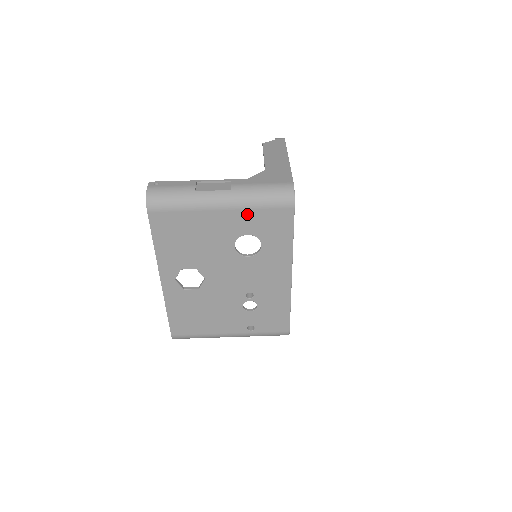
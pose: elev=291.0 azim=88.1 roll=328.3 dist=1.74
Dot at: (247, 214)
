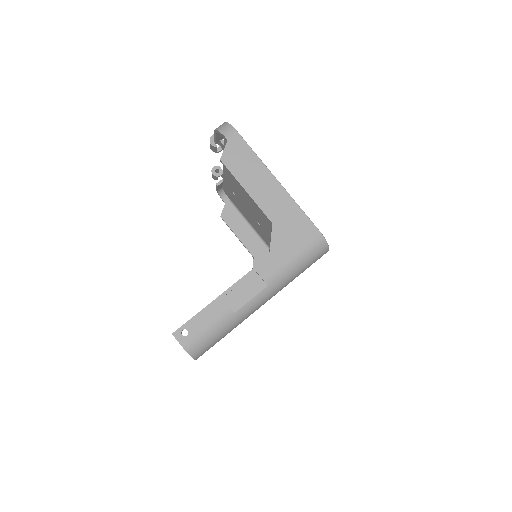
Dot at: occluded
